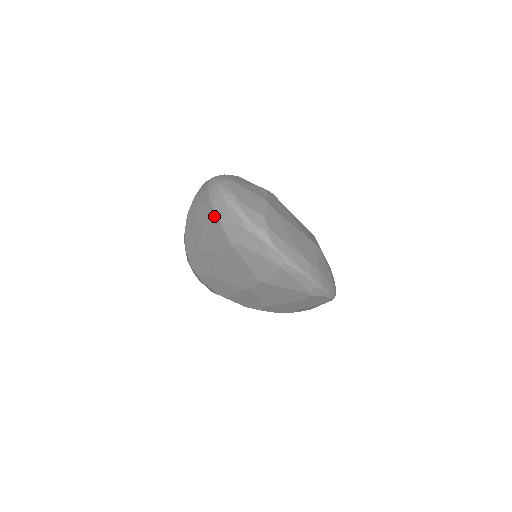
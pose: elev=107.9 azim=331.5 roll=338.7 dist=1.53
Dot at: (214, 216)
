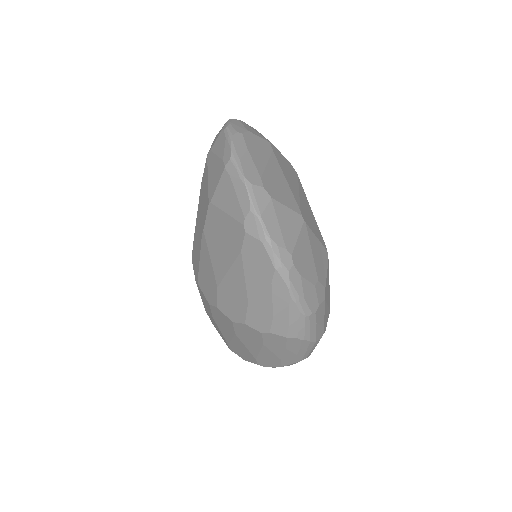
Dot at: occluded
